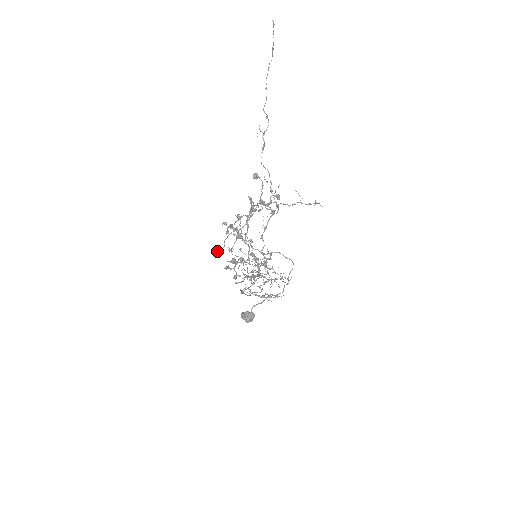
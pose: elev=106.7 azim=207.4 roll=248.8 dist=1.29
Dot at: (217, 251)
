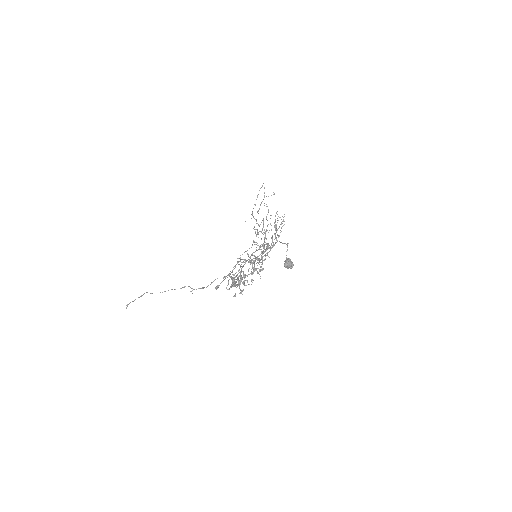
Dot at: occluded
